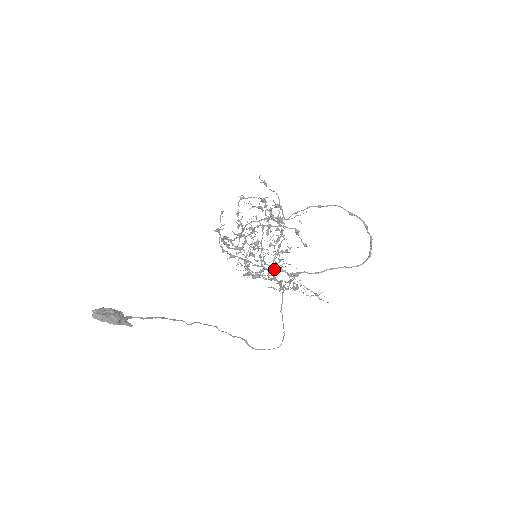
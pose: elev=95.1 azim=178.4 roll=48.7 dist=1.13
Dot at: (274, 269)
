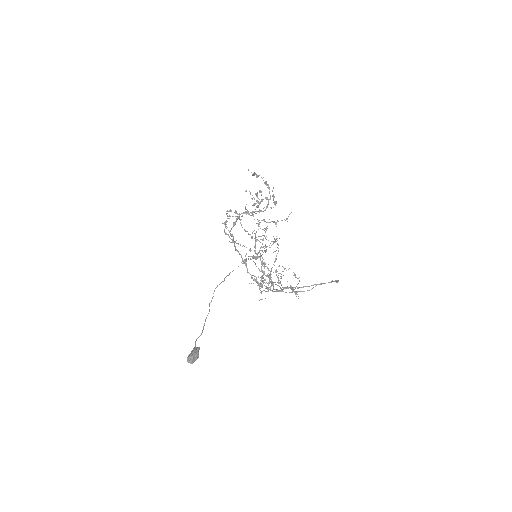
Dot at: occluded
